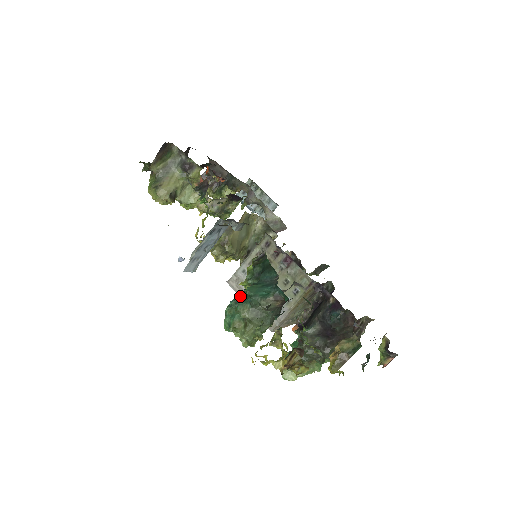
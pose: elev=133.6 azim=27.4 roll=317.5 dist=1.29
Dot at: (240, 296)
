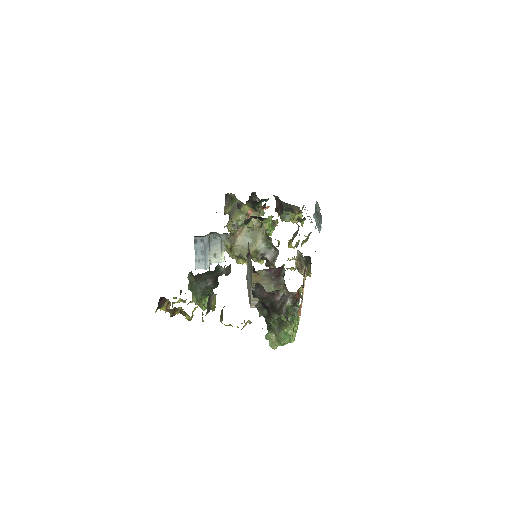
Dot at: occluded
